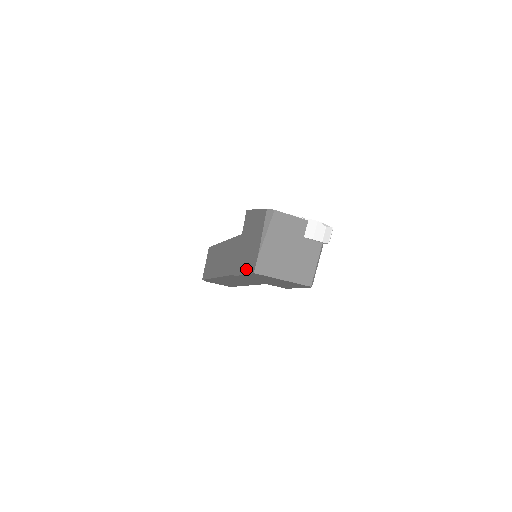
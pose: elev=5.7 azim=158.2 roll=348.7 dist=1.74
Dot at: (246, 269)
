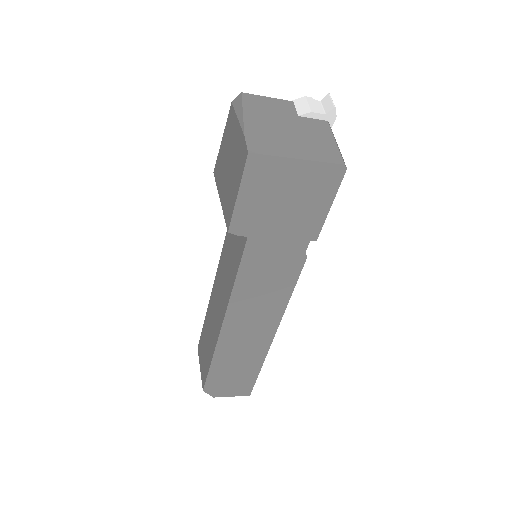
Dot at: (237, 181)
